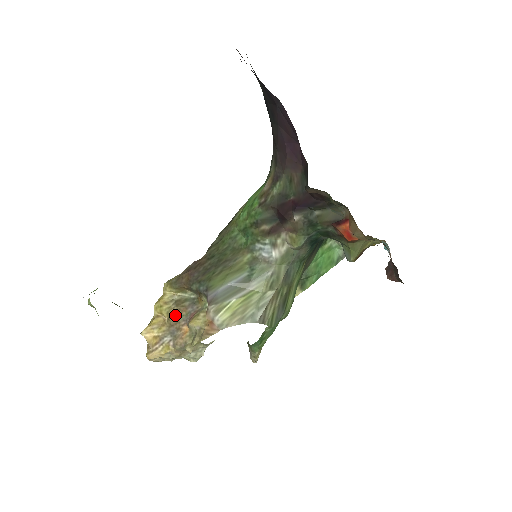
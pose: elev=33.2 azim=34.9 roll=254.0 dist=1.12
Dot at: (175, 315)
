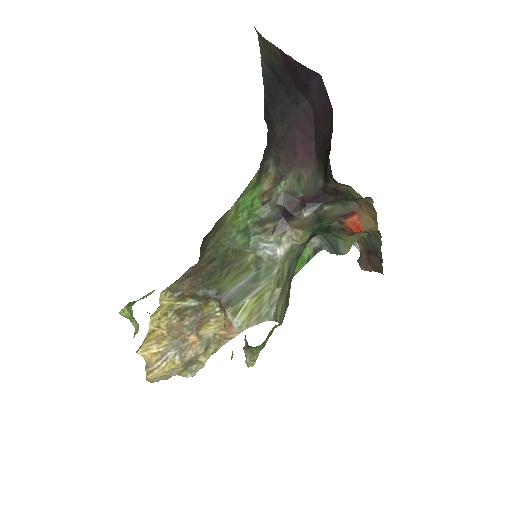
Dot at: (177, 326)
